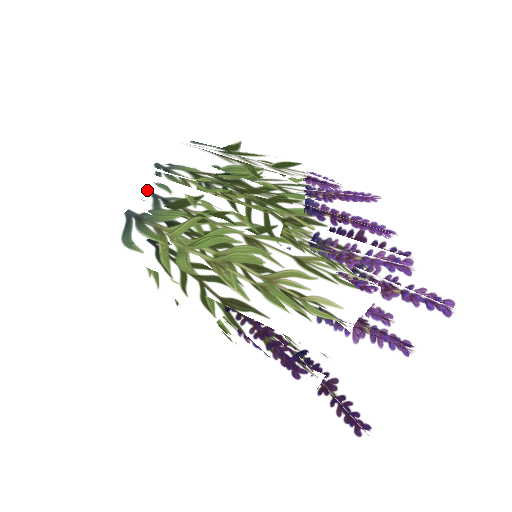
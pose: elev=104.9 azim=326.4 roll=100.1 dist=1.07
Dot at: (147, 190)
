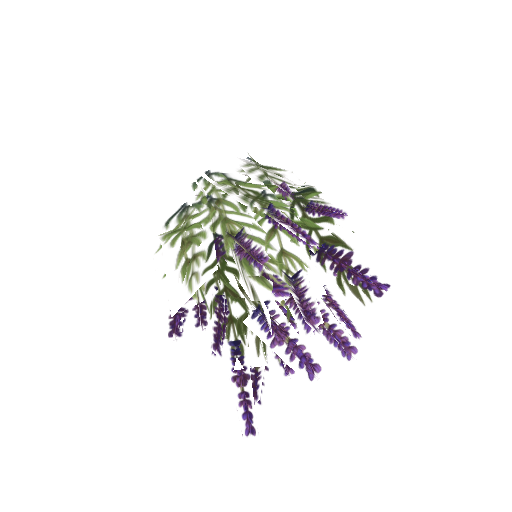
Dot at: occluded
